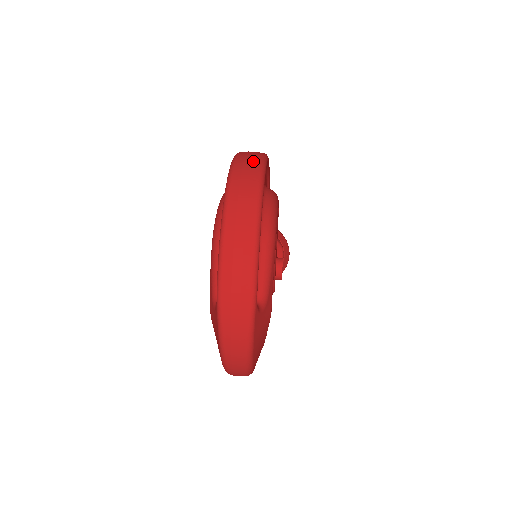
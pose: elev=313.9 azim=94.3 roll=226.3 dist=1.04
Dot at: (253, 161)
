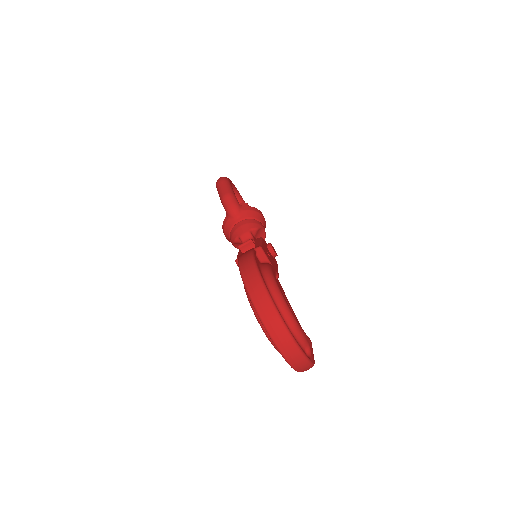
Dot at: (266, 306)
